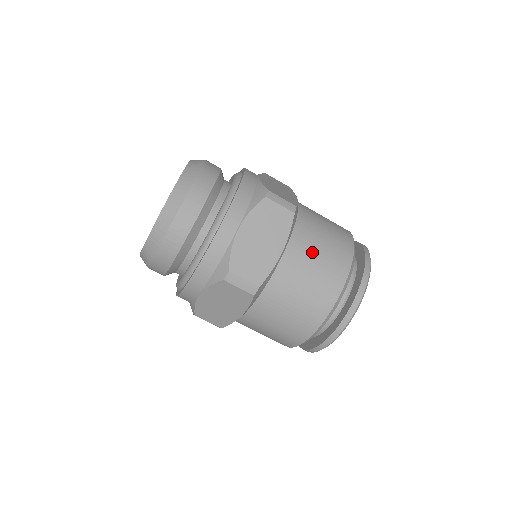
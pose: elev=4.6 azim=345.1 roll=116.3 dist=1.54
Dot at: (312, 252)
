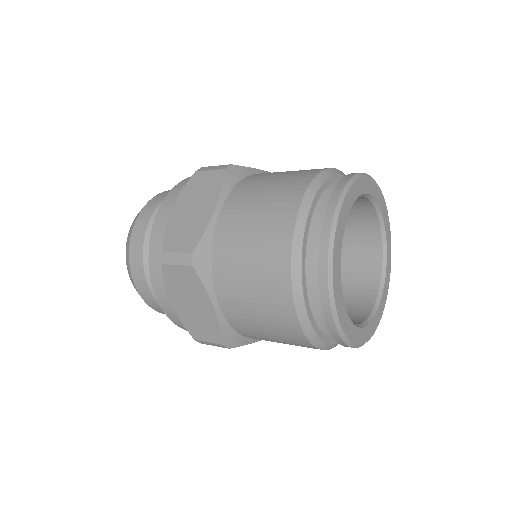
Dot at: (254, 195)
